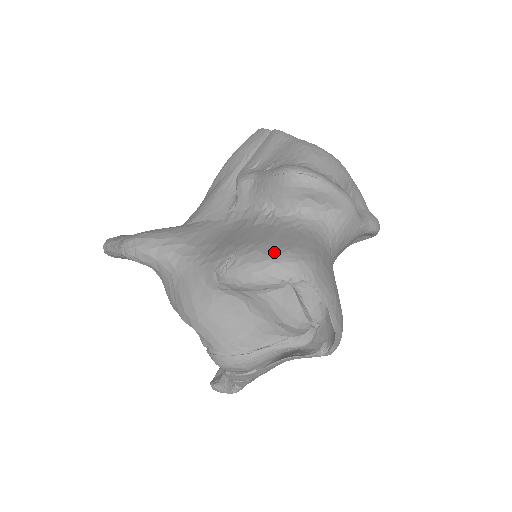
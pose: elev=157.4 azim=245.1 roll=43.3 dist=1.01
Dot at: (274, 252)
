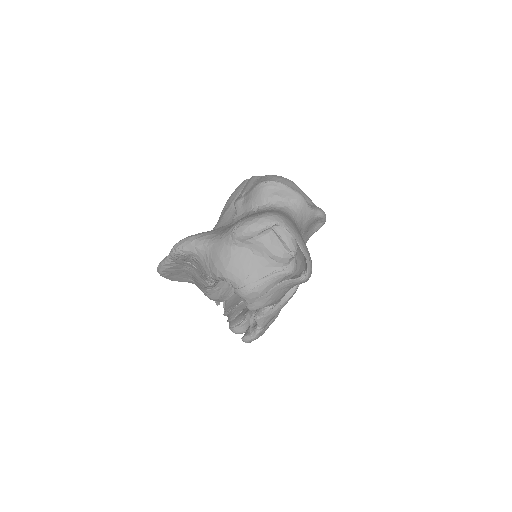
Dot at: (260, 214)
